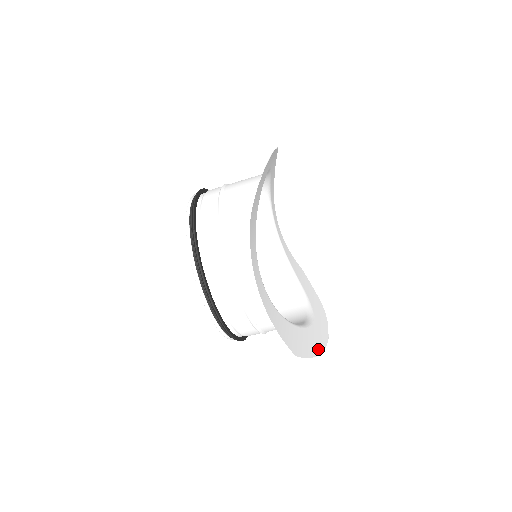
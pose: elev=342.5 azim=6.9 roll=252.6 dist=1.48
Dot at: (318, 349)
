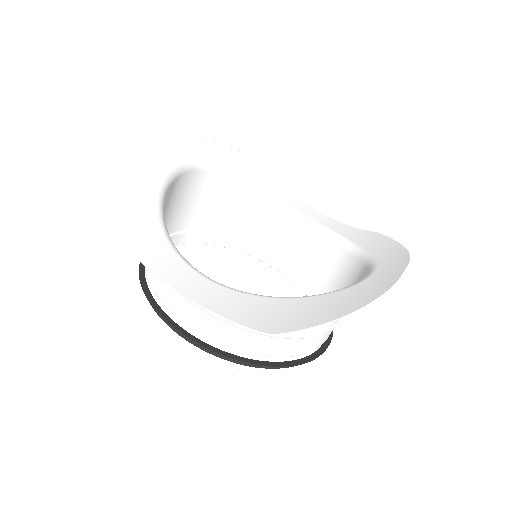
Dot at: (355, 306)
